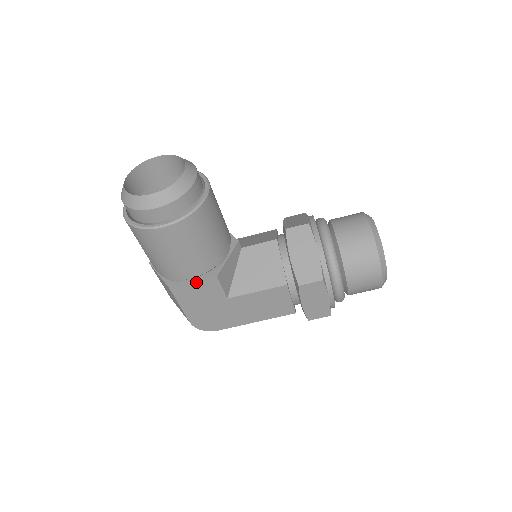
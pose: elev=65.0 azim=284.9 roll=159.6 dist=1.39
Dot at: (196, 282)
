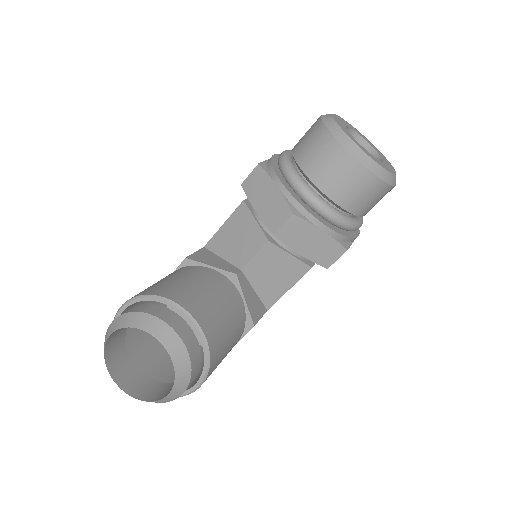
Dot at: occluded
